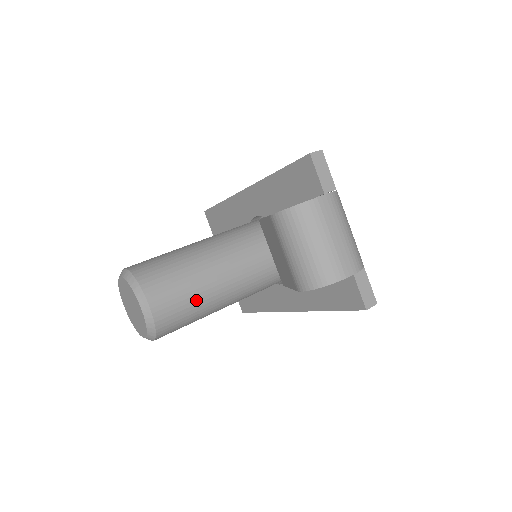
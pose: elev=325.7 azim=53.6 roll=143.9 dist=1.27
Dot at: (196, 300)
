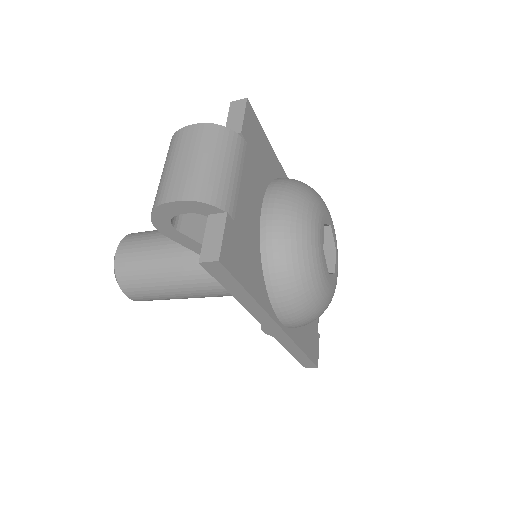
Dot at: (150, 260)
